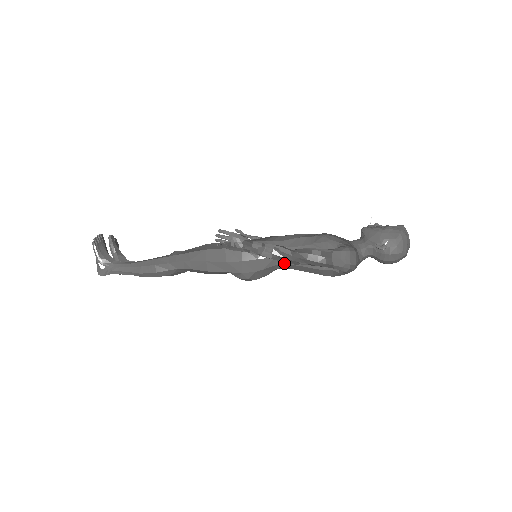
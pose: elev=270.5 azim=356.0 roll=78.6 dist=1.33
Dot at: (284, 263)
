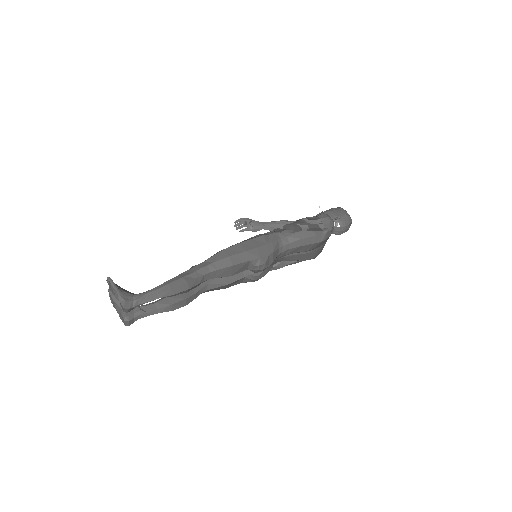
Dot at: (285, 244)
